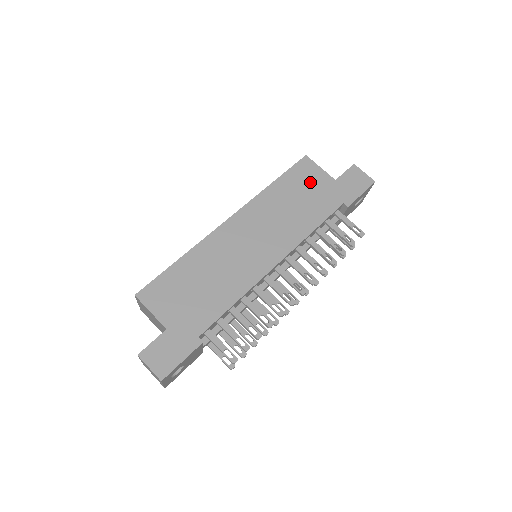
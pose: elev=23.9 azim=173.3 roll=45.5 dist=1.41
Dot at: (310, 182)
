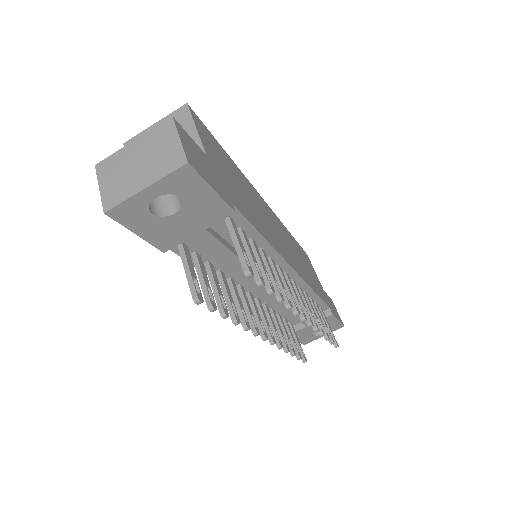
Dot at: (311, 268)
